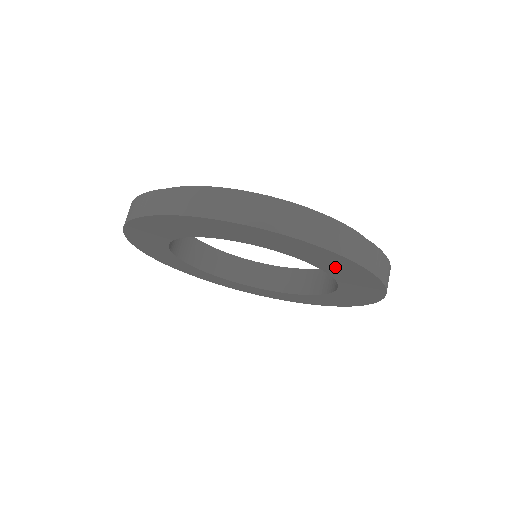
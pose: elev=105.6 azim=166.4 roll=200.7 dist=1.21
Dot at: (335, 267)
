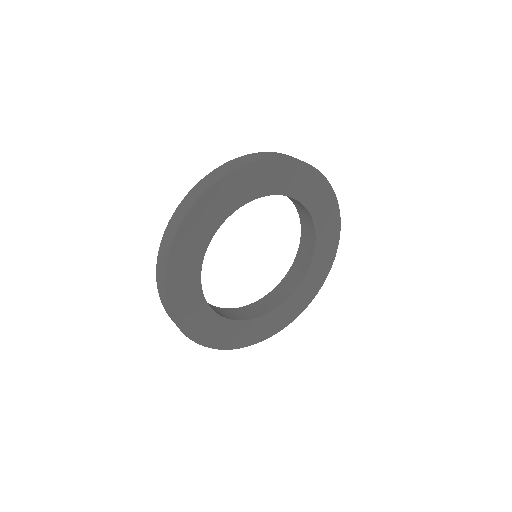
Dot at: (317, 200)
